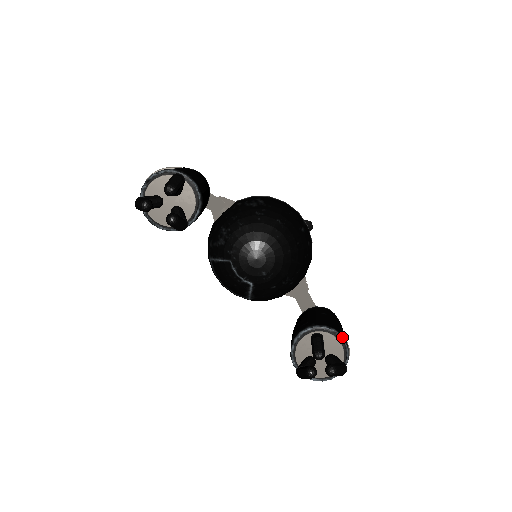
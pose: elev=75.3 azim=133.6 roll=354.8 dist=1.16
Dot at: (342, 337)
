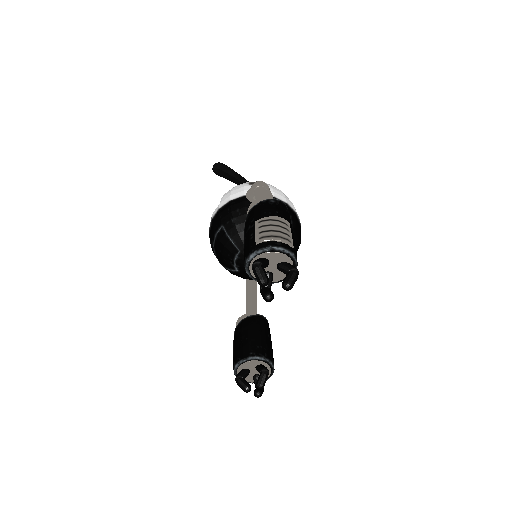
Dot at: occluded
